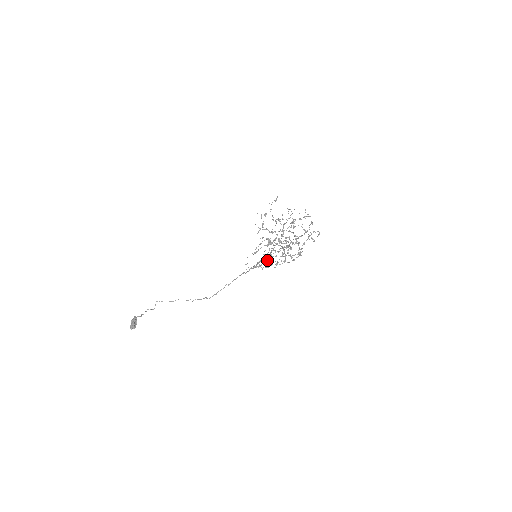
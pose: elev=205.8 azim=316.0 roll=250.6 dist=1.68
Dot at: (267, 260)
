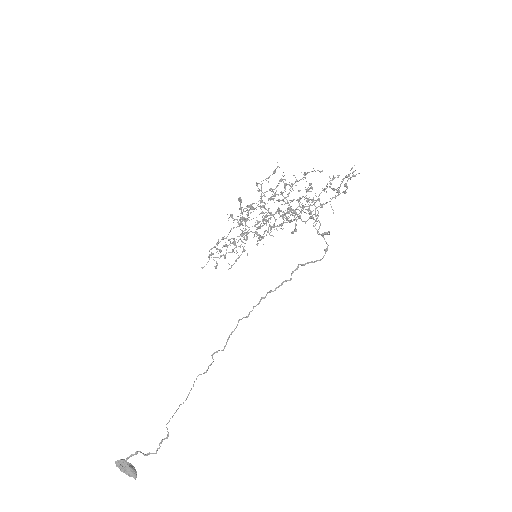
Dot at: (233, 239)
